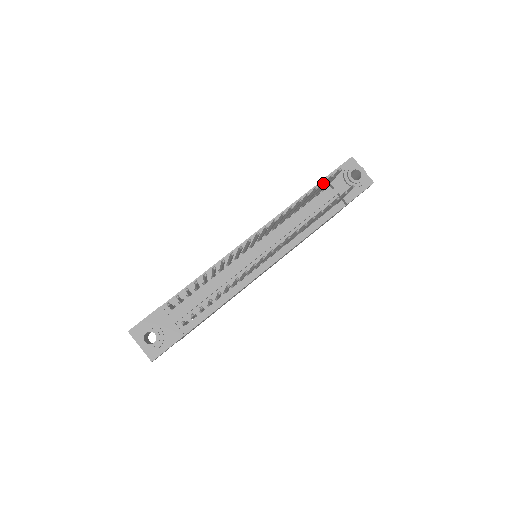
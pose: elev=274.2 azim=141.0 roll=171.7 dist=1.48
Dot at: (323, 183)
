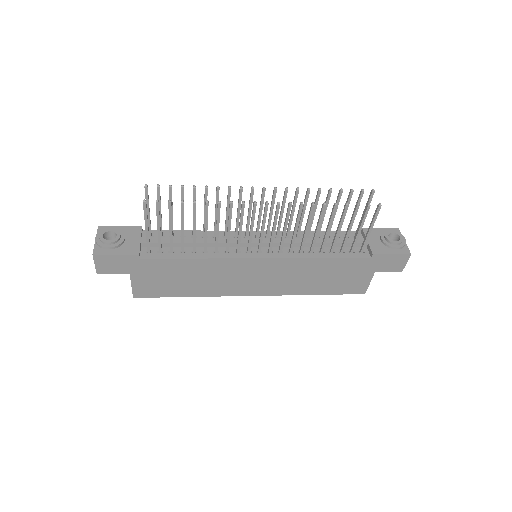
Dot at: (350, 191)
